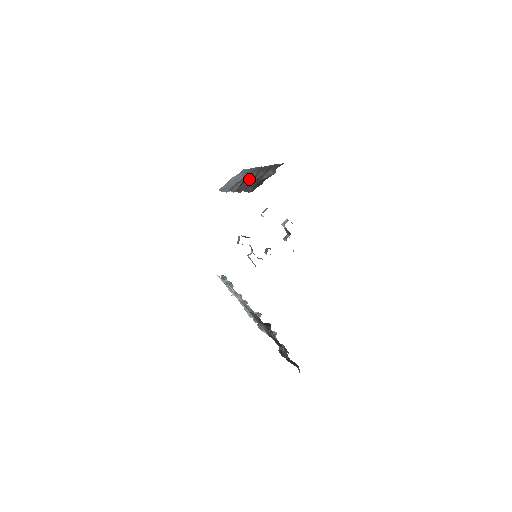
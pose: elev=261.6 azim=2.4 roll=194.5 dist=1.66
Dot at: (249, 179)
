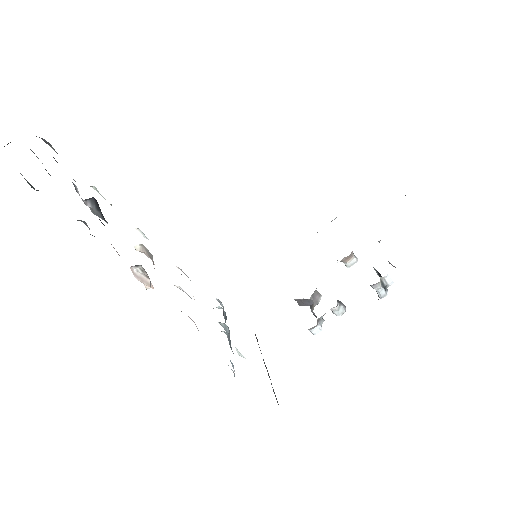
Dot at: occluded
